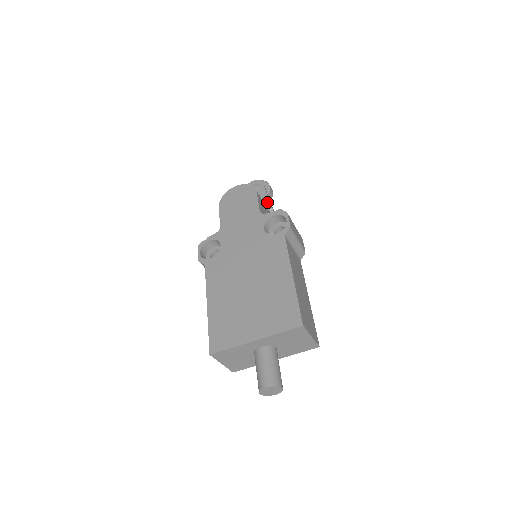
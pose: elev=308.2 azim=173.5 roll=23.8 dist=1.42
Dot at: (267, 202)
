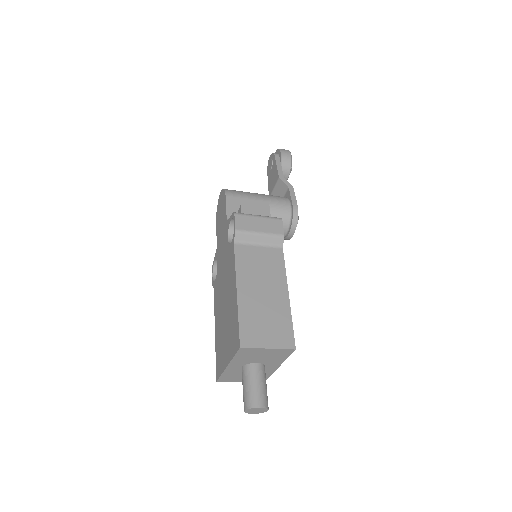
Dot at: (277, 177)
